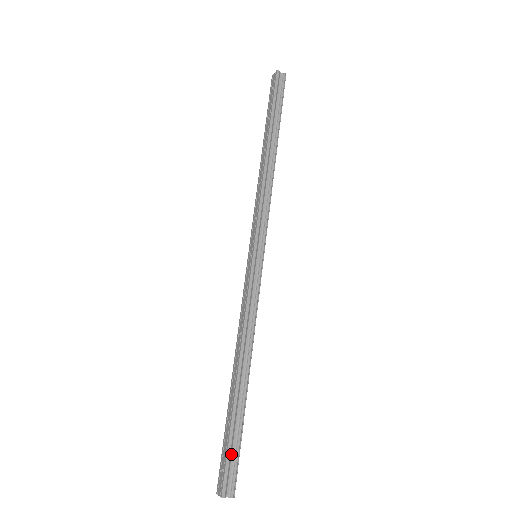
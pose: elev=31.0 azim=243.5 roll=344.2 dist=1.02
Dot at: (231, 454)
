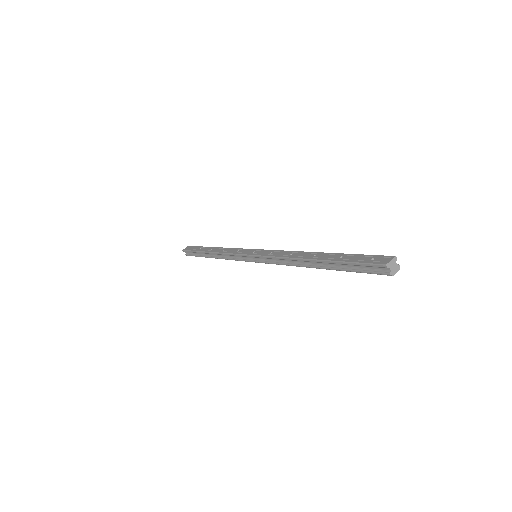
Dot at: occluded
